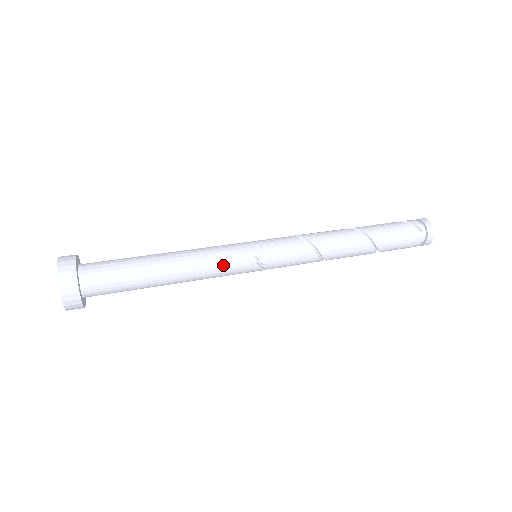
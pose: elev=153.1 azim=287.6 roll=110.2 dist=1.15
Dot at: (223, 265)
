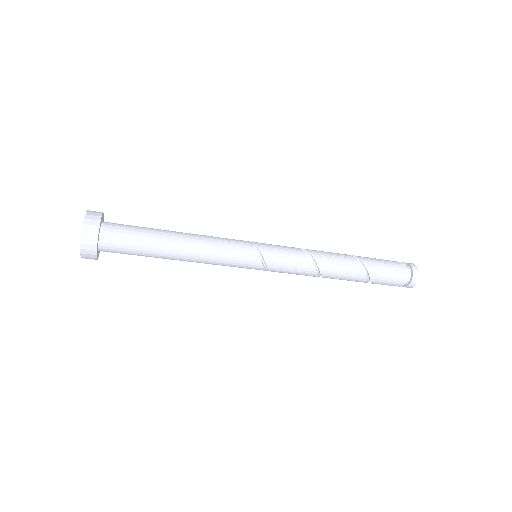
Dot at: (226, 245)
